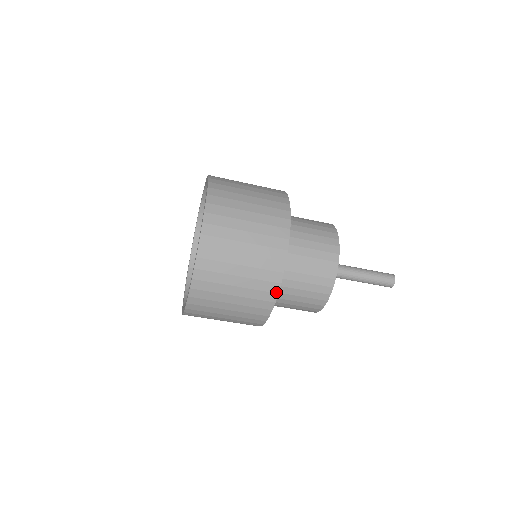
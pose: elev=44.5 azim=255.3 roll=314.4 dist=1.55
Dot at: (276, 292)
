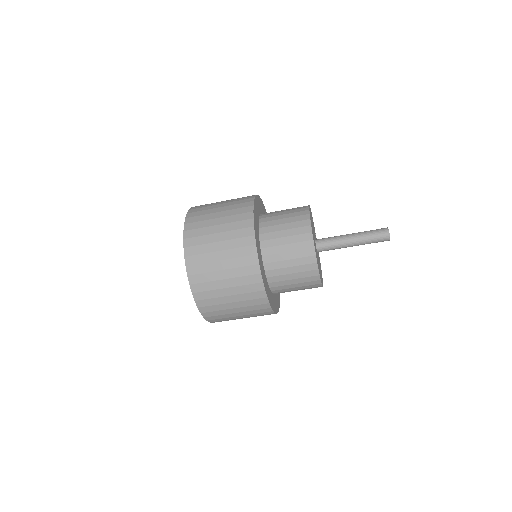
Dot at: (269, 308)
